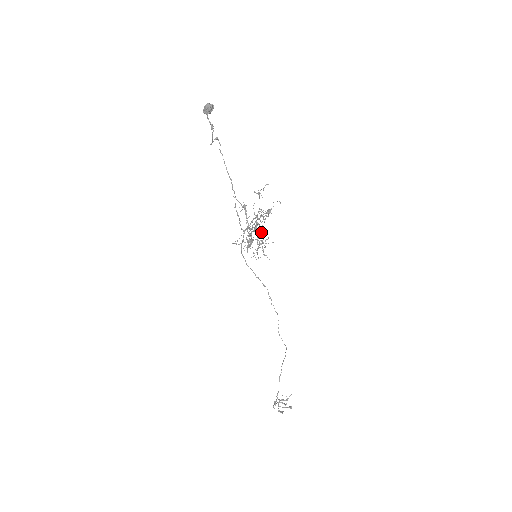
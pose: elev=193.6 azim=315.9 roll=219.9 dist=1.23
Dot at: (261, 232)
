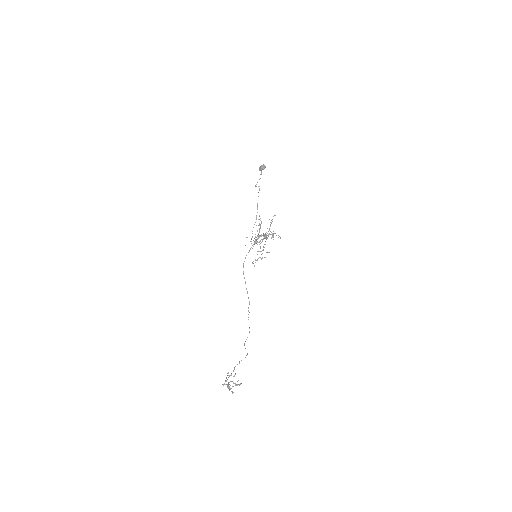
Dot at: (266, 238)
